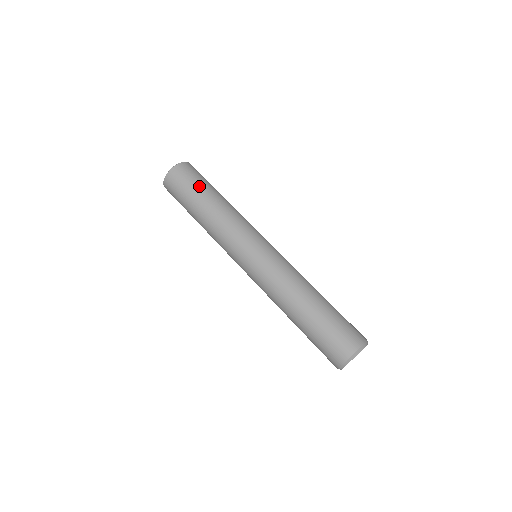
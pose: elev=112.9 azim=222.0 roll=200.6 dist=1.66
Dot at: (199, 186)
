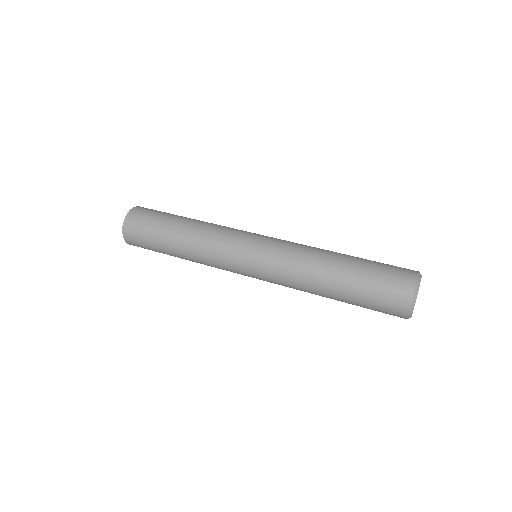
Dot at: occluded
